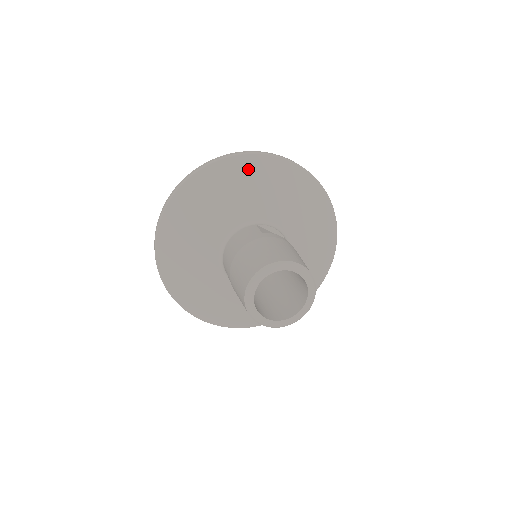
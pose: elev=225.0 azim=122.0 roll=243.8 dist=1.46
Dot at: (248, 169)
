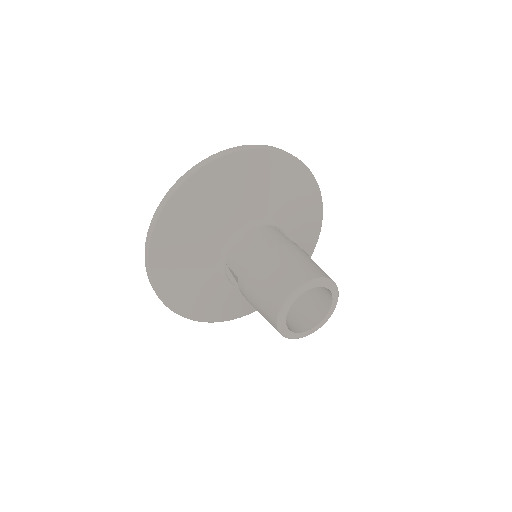
Dot at: (291, 173)
